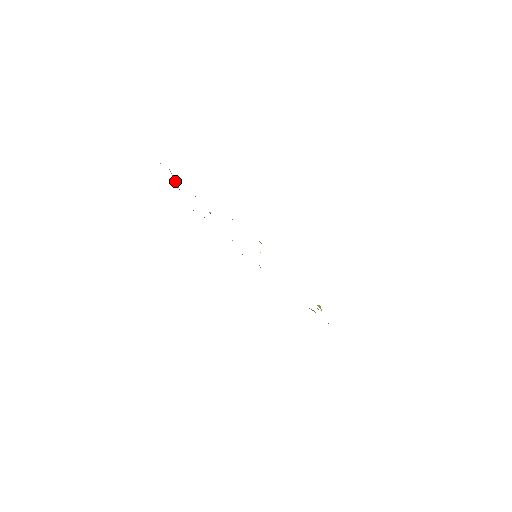
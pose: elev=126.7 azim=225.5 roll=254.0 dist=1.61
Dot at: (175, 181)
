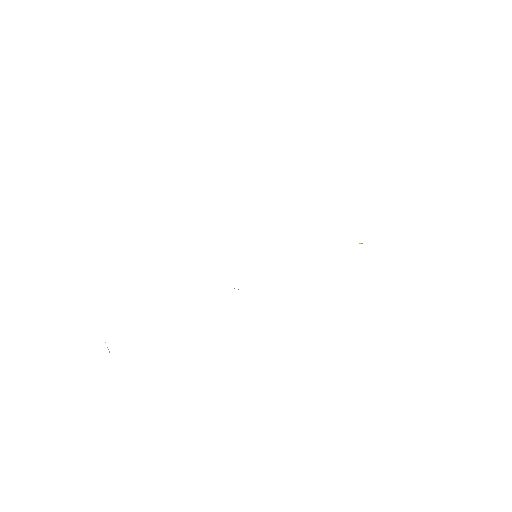
Dot at: occluded
